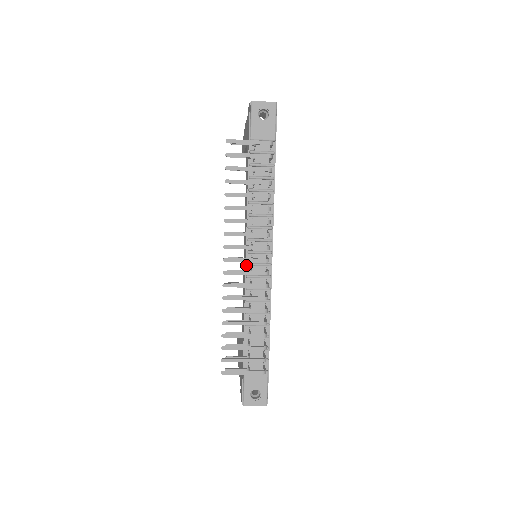
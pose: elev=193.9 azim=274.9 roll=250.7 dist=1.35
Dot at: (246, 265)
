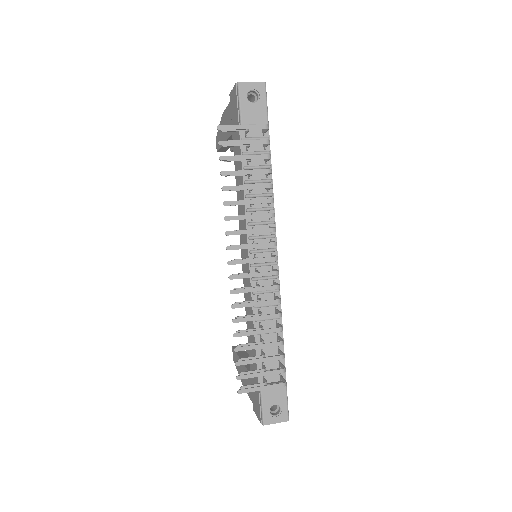
Dot at: (250, 267)
